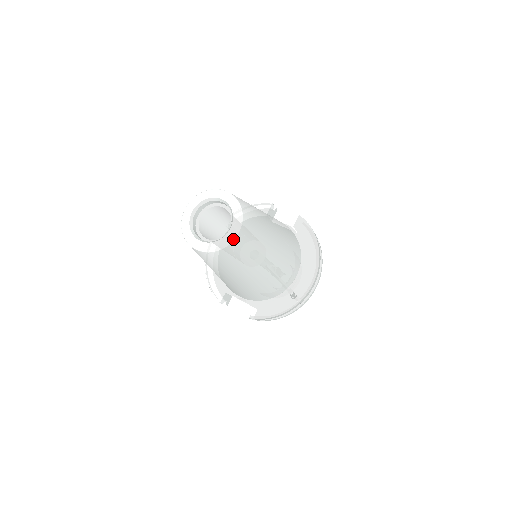
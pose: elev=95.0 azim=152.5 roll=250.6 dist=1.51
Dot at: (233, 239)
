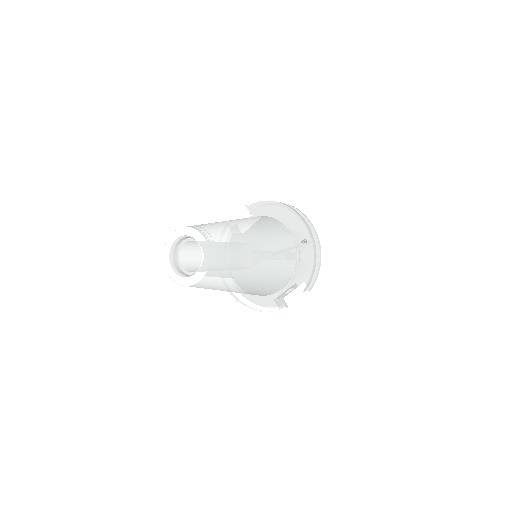
Dot at: (207, 245)
